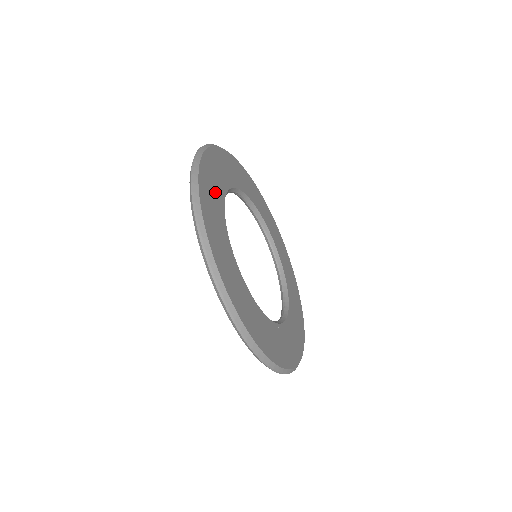
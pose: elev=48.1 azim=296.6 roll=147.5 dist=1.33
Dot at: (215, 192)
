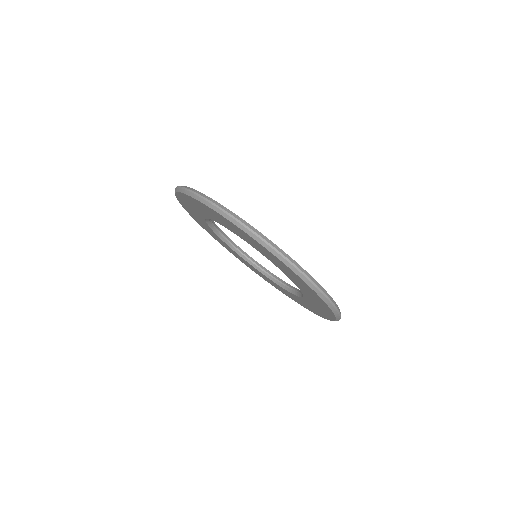
Dot at: occluded
